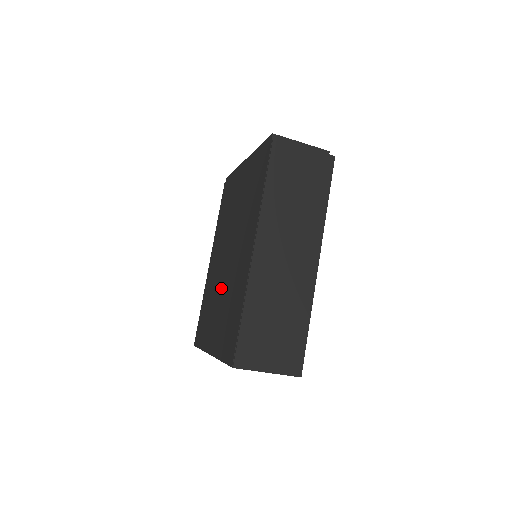
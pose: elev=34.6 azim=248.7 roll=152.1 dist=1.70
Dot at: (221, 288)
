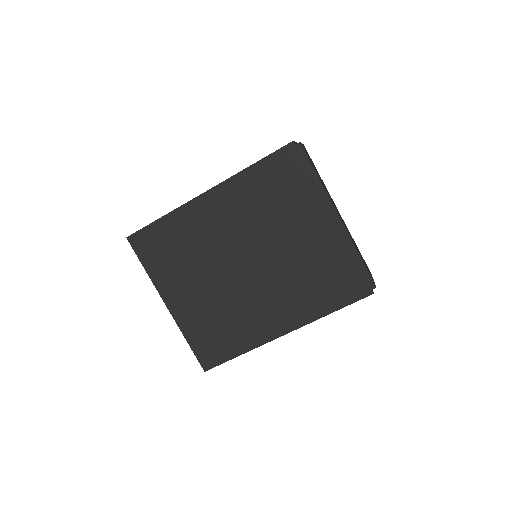
Dot at: (218, 279)
